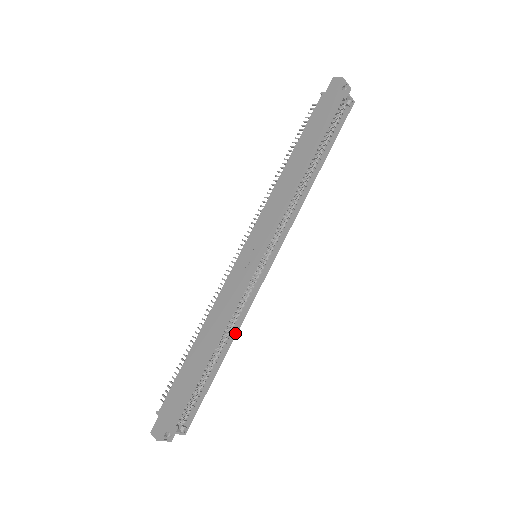
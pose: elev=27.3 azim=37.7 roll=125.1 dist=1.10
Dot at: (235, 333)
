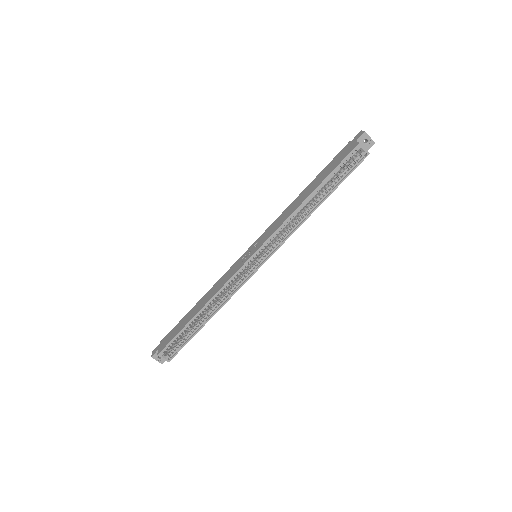
Dot at: (221, 306)
